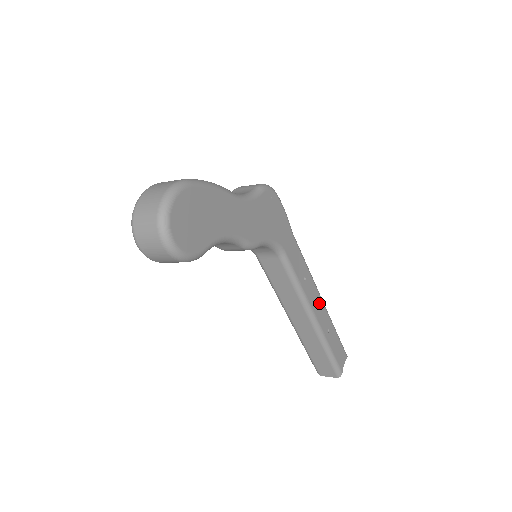
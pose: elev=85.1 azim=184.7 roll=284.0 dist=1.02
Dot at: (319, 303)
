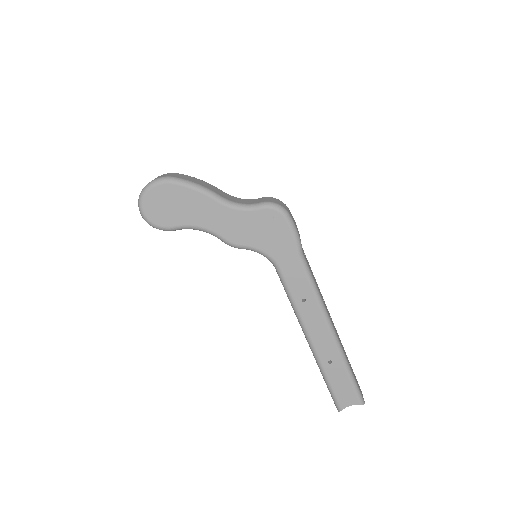
Dot at: (323, 332)
